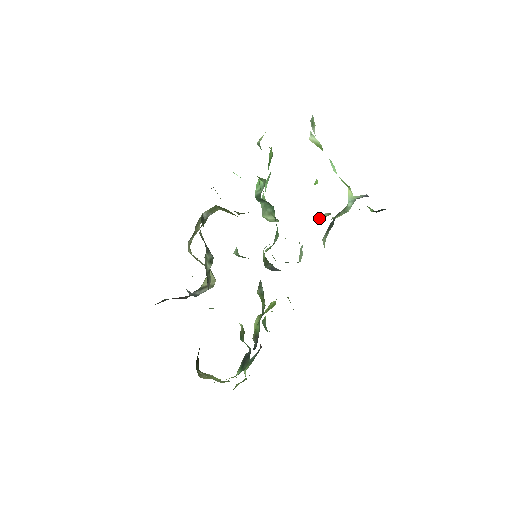
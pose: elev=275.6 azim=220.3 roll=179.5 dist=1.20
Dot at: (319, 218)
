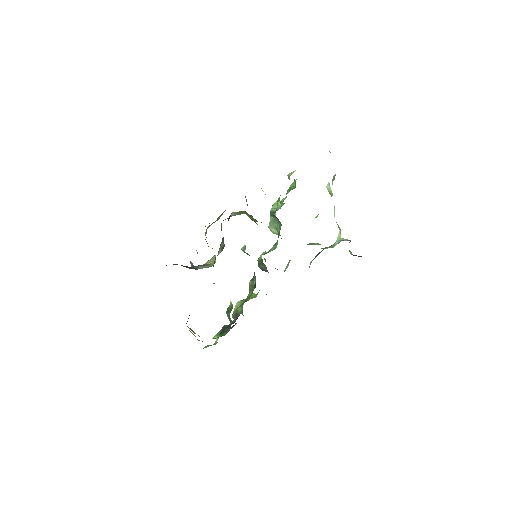
Dot at: (310, 244)
